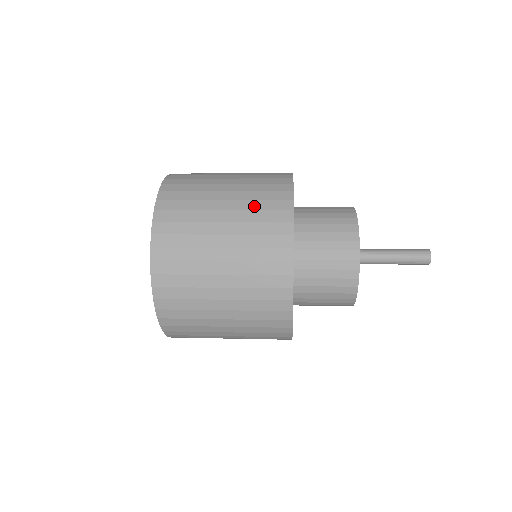
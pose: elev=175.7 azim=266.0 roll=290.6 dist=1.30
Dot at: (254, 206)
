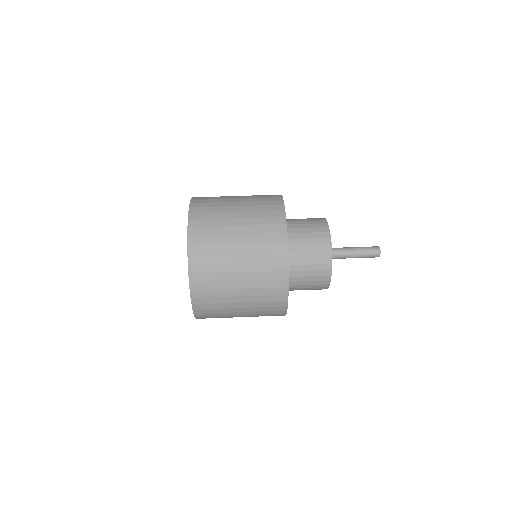
Dot at: (261, 300)
